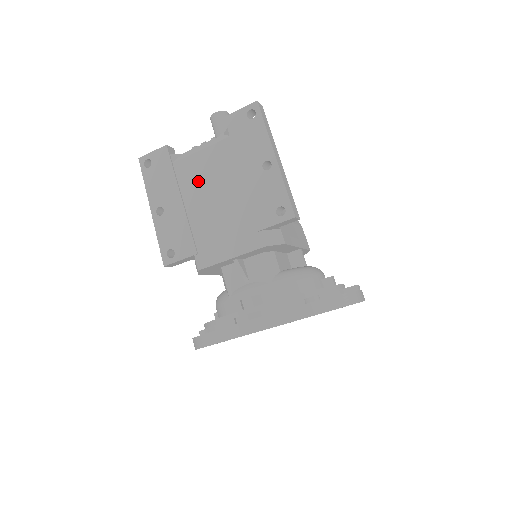
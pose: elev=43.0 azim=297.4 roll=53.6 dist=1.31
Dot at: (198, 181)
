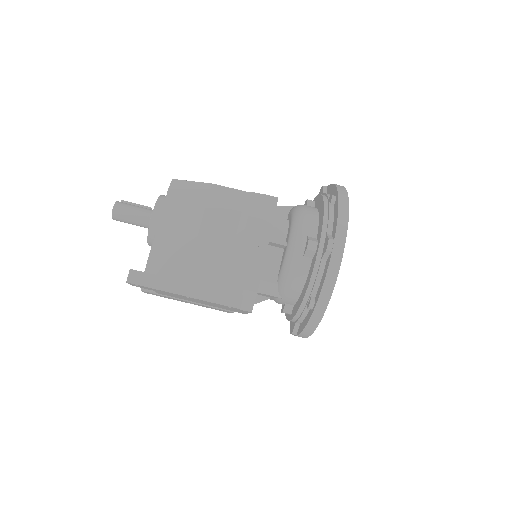
Dot at: occluded
